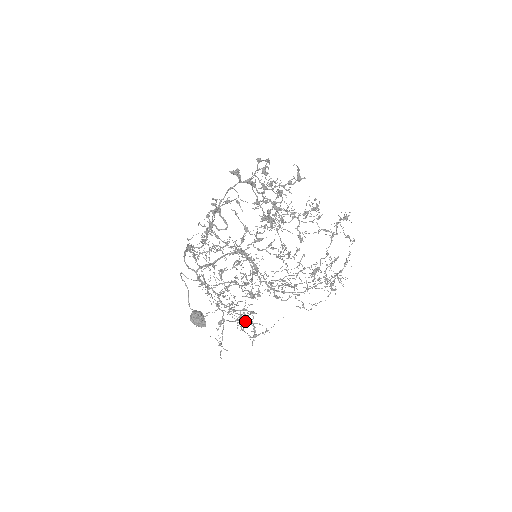
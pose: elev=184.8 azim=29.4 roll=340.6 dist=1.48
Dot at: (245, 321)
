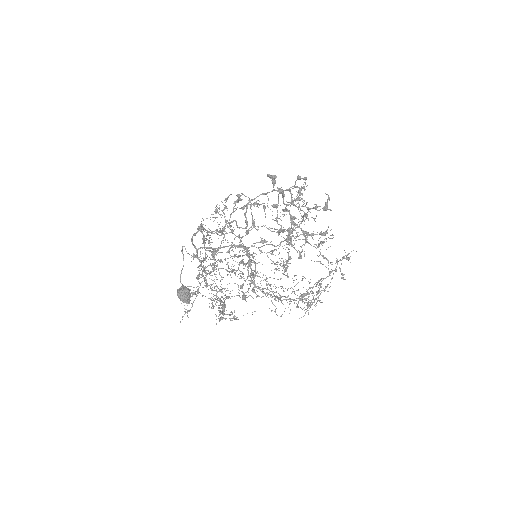
Dot at: occluded
